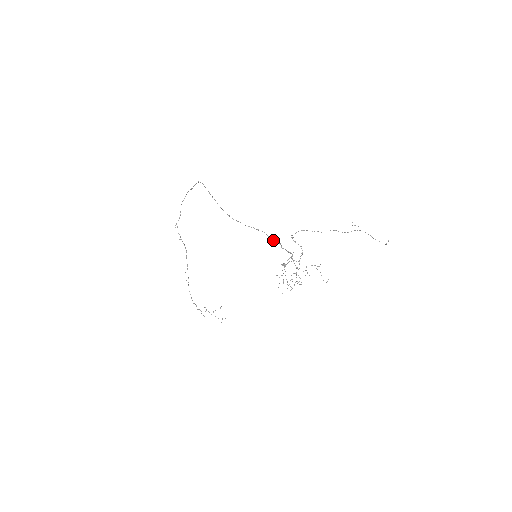
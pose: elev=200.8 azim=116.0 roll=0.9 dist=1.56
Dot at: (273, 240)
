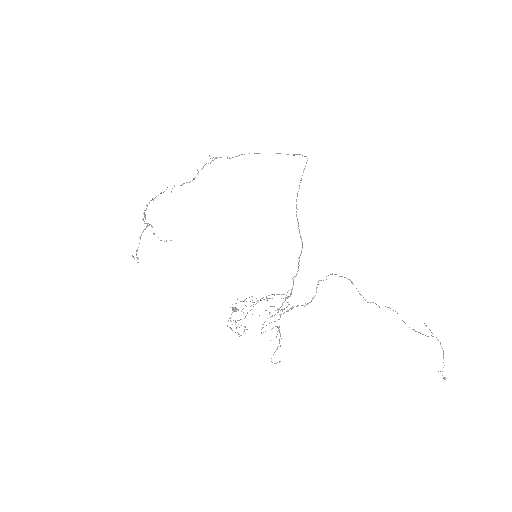
Dot at: (299, 261)
